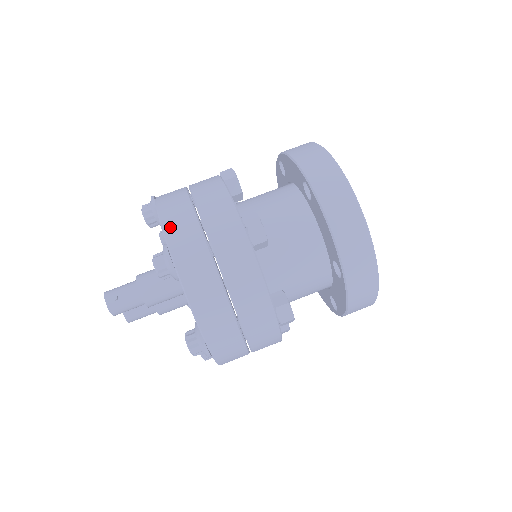
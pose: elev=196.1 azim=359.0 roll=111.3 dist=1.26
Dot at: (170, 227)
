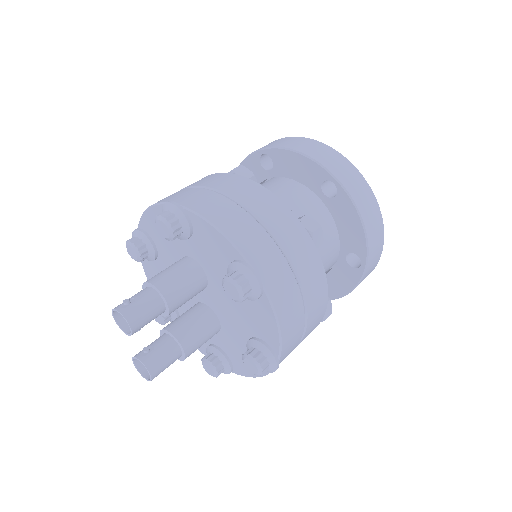
Dot at: (162, 200)
